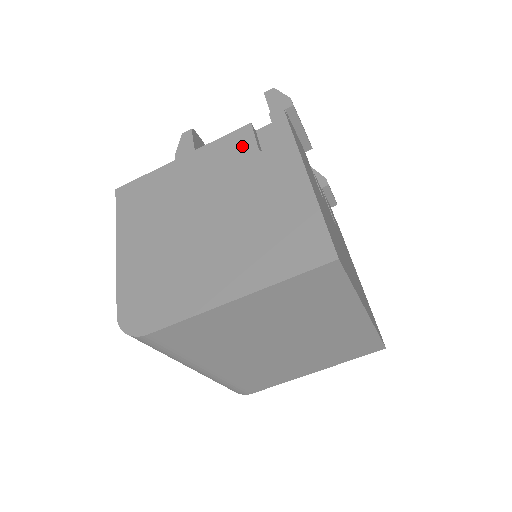
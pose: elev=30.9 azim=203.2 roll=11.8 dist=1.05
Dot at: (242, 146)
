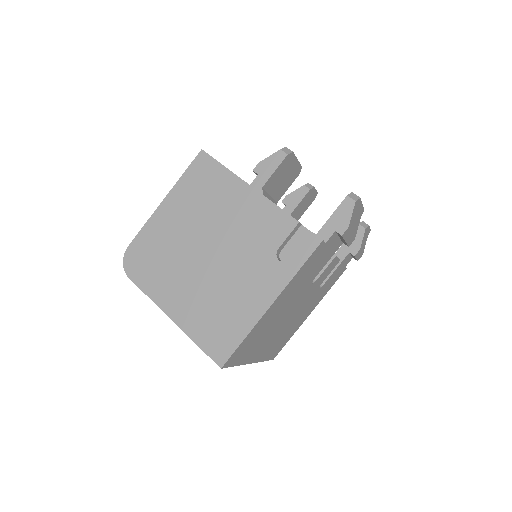
Dot at: (275, 233)
